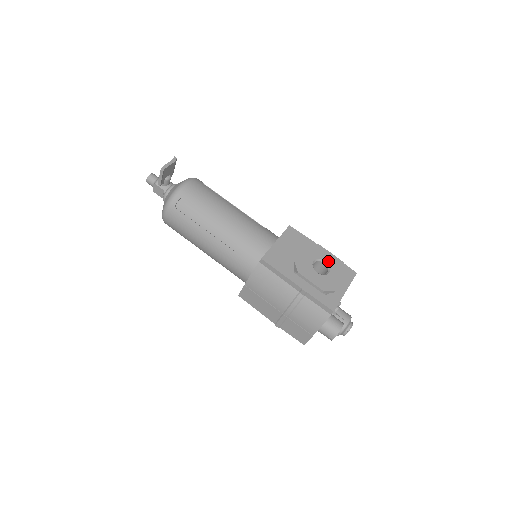
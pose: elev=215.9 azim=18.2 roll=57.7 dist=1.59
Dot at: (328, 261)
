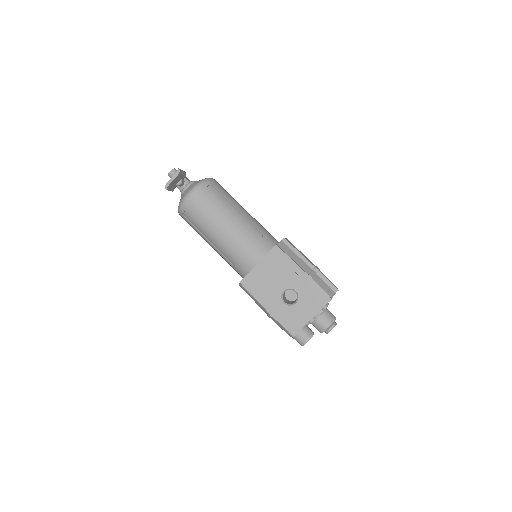
Dot at: (299, 291)
